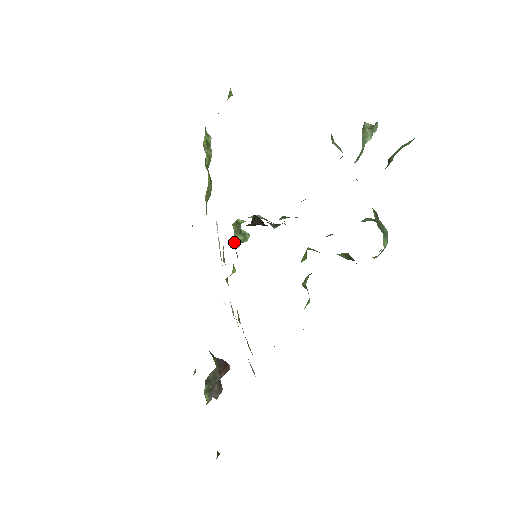
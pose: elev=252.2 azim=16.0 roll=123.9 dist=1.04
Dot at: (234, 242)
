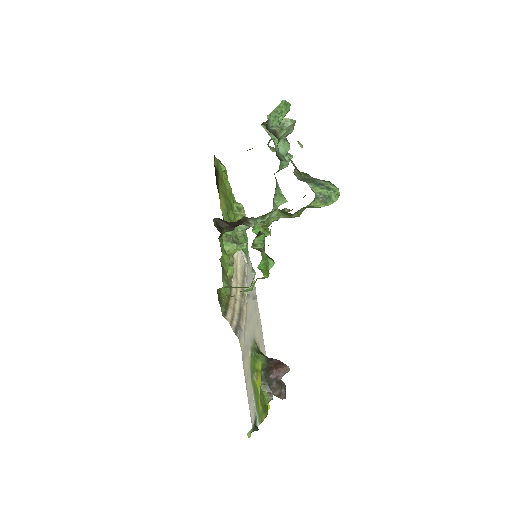
Dot at: (228, 249)
